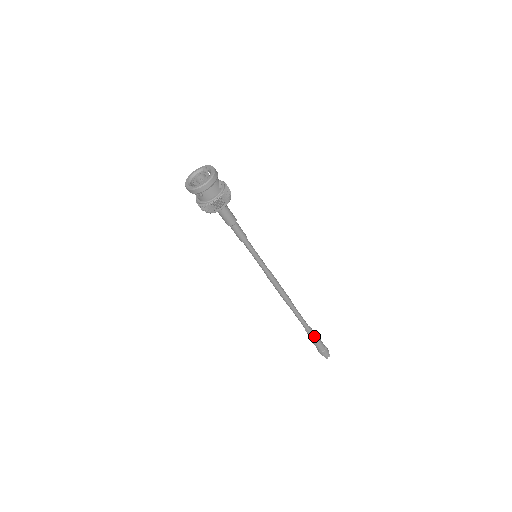
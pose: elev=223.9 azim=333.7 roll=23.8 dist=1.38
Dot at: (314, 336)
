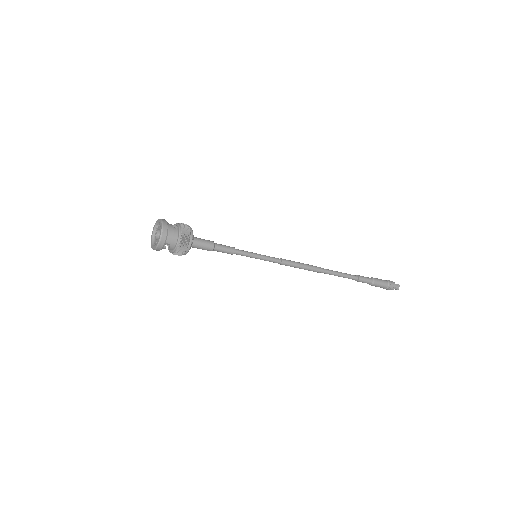
Dot at: (368, 280)
